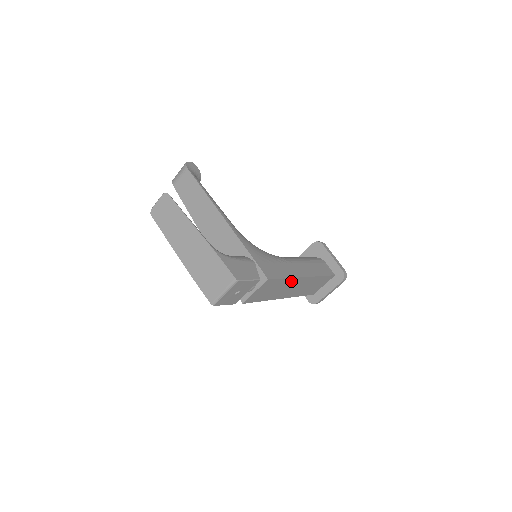
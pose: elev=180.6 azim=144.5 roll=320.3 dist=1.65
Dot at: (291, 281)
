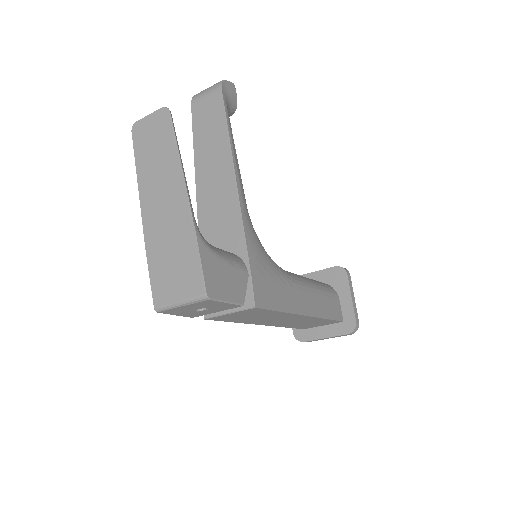
Dot at: (286, 315)
